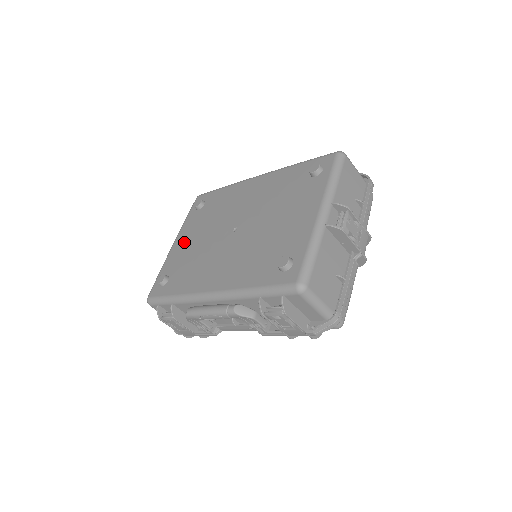
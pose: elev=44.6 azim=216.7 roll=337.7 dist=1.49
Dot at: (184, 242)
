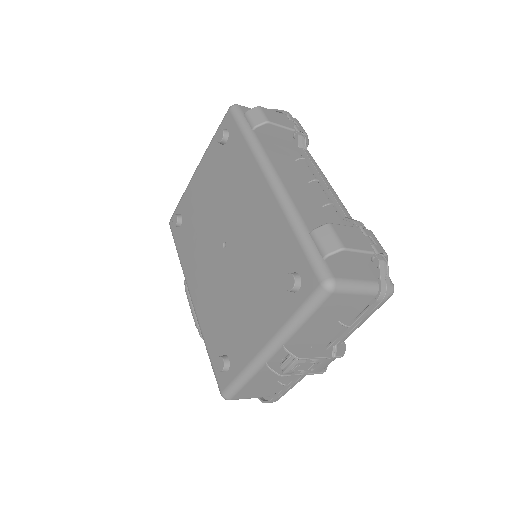
Dot at: (200, 186)
